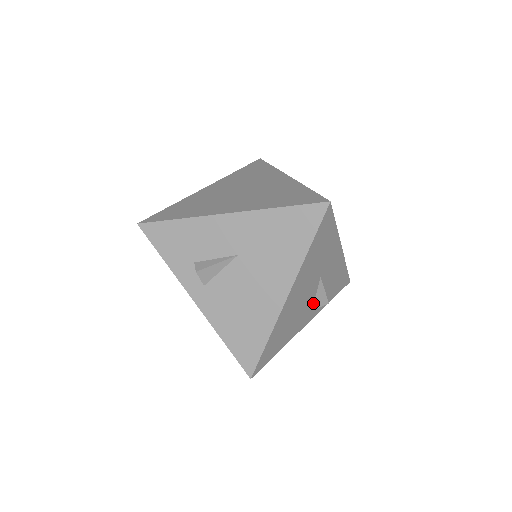
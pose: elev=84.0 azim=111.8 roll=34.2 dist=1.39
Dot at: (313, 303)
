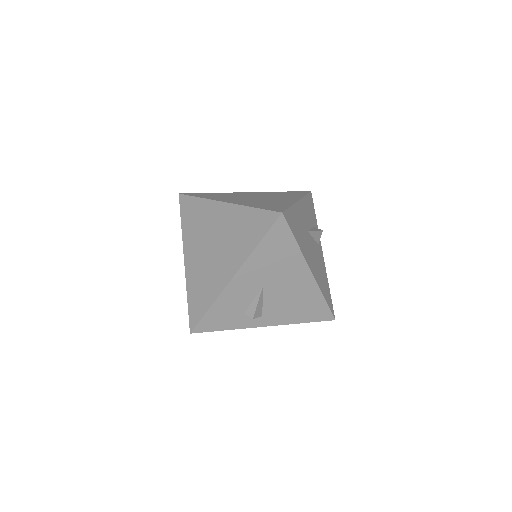
Dot at: (316, 242)
